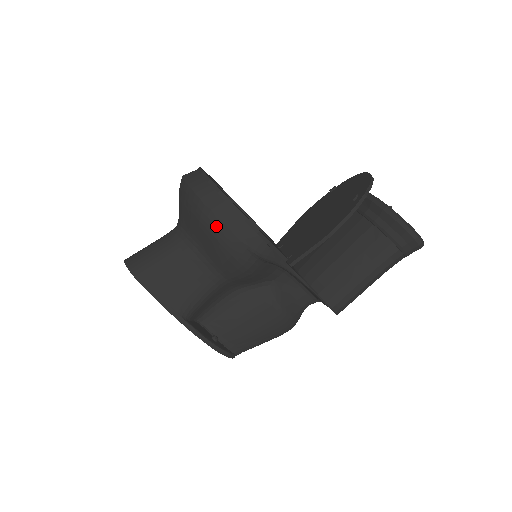
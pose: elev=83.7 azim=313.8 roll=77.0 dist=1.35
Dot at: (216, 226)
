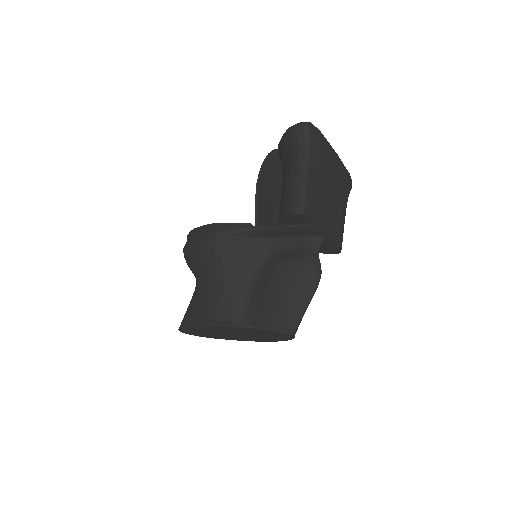
Dot at: (193, 246)
